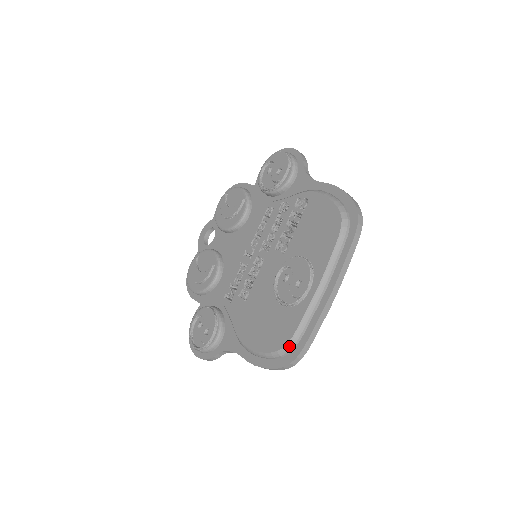
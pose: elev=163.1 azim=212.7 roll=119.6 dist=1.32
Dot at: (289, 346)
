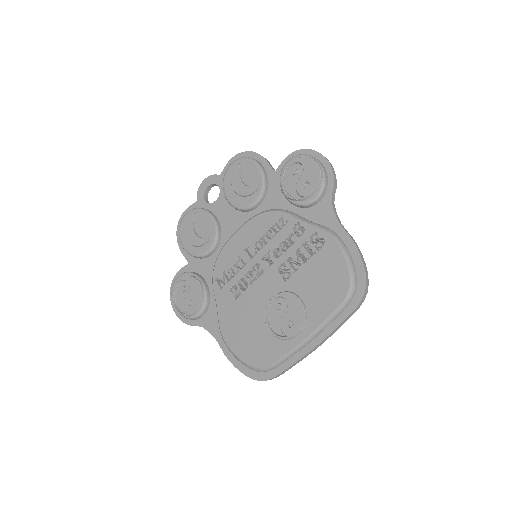
Dot at: (265, 369)
